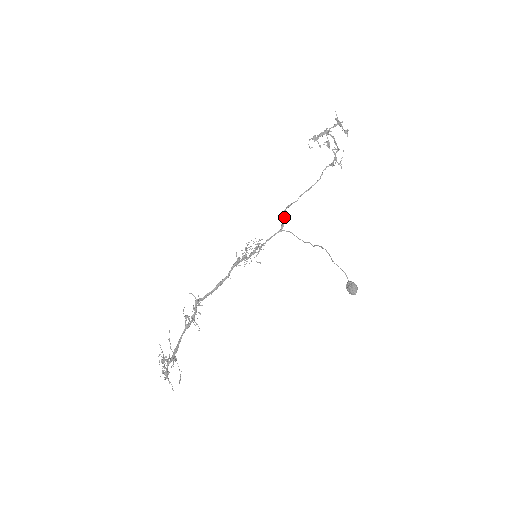
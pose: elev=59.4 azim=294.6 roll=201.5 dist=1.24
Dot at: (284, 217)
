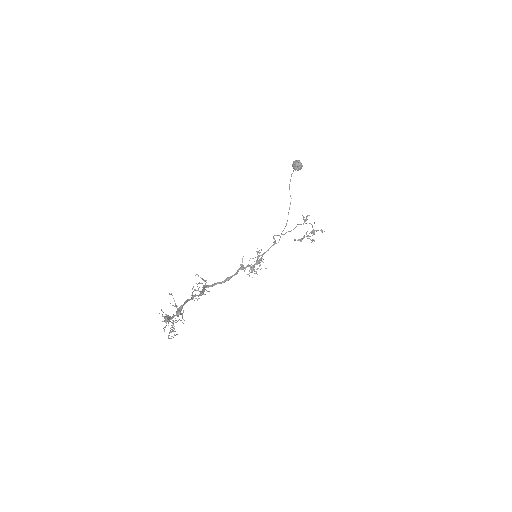
Dot at: occluded
